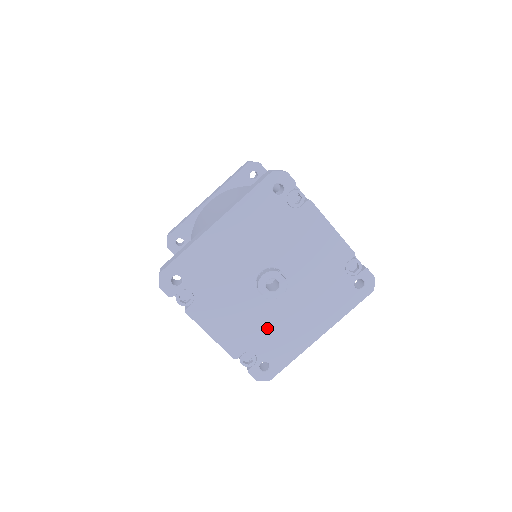
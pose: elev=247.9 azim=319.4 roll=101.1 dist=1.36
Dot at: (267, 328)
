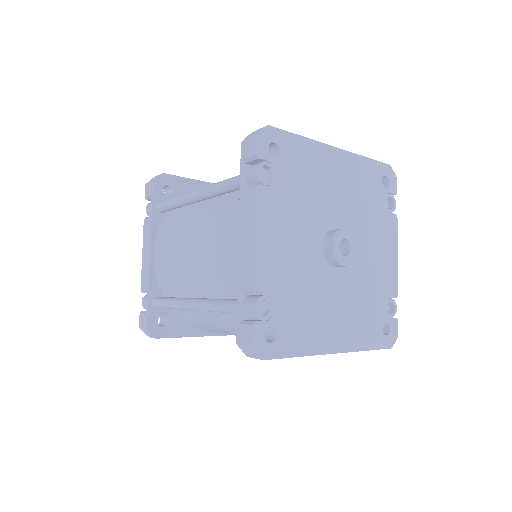
Dot at: (304, 291)
